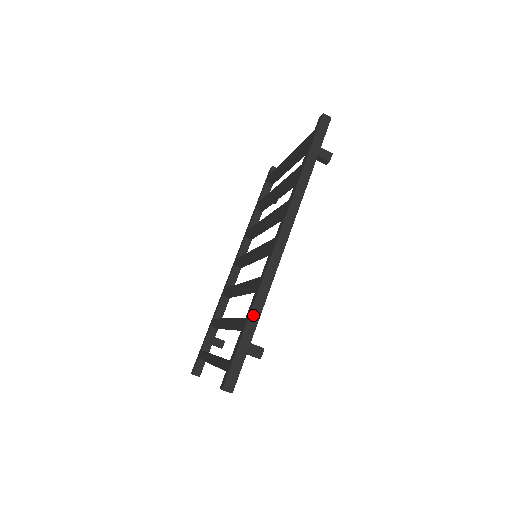
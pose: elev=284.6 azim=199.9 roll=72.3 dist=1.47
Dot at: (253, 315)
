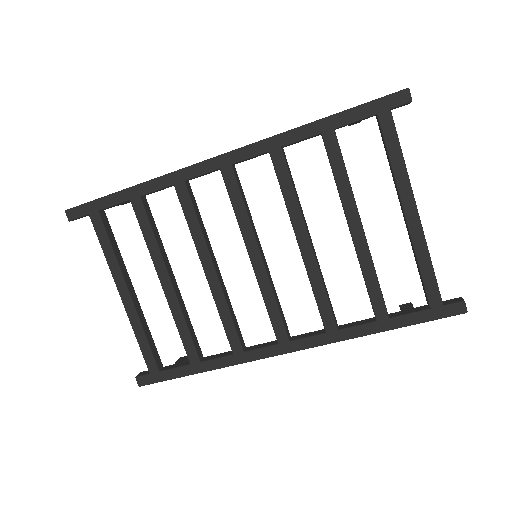
Dot at: (209, 370)
